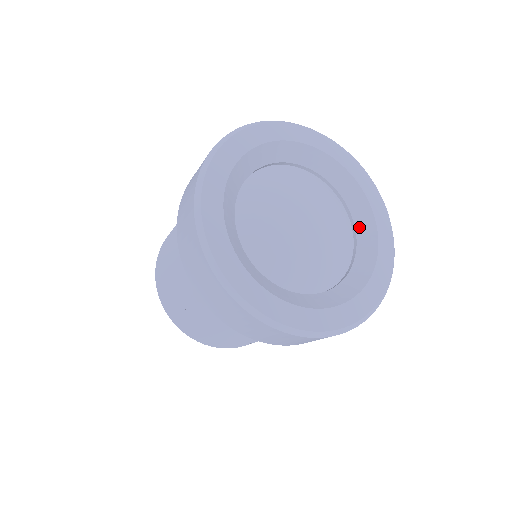
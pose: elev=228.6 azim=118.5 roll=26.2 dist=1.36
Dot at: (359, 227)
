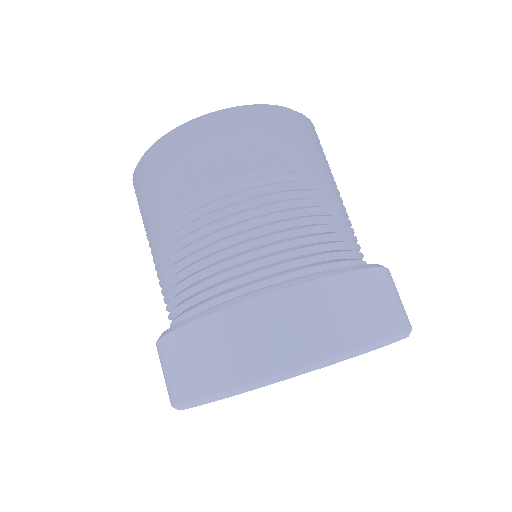
Dot at: occluded
